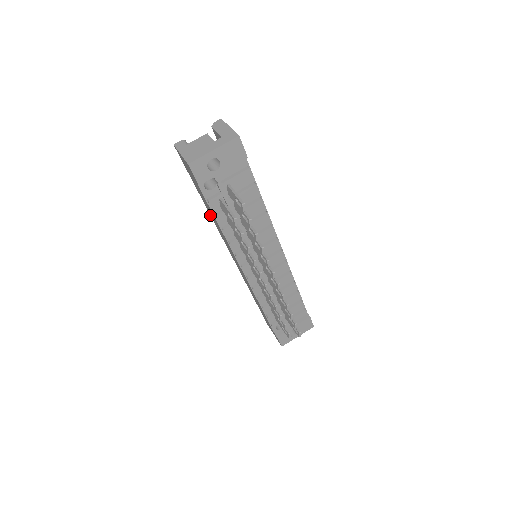
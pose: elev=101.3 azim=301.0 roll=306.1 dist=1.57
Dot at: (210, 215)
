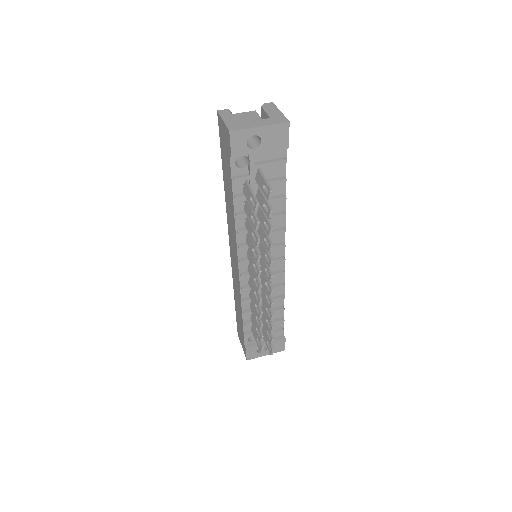
Dot at: (225, 198)
